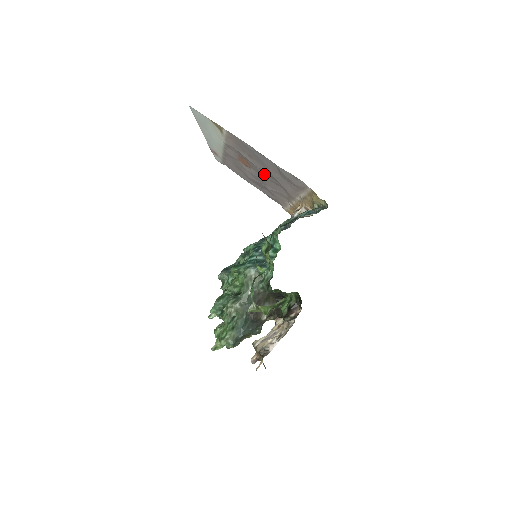
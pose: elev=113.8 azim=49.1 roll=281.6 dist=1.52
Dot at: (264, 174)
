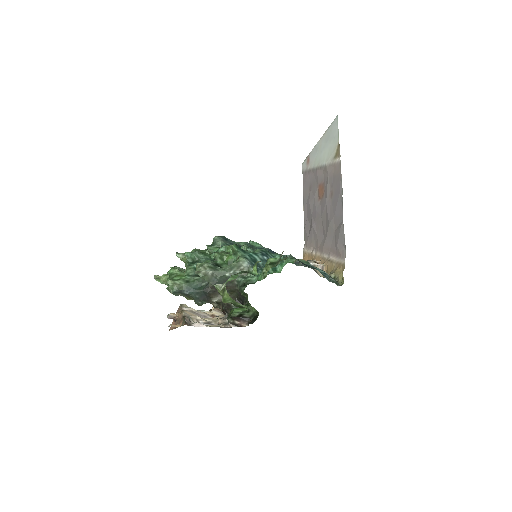
Dot at: (324, 214)
